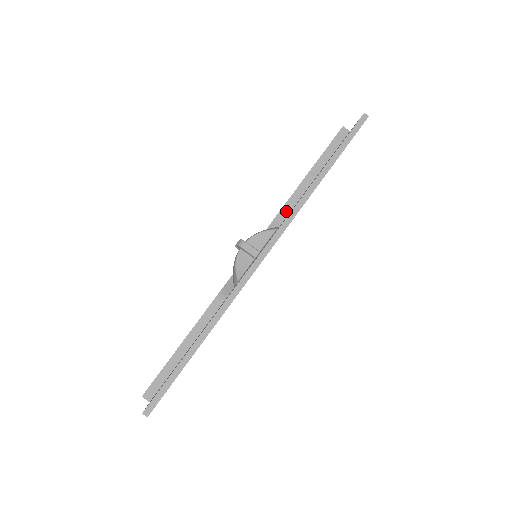
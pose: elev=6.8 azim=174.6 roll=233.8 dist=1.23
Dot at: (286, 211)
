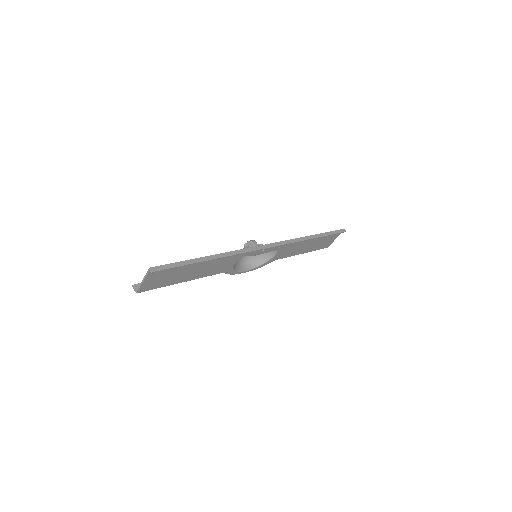
Dot at: occluded
